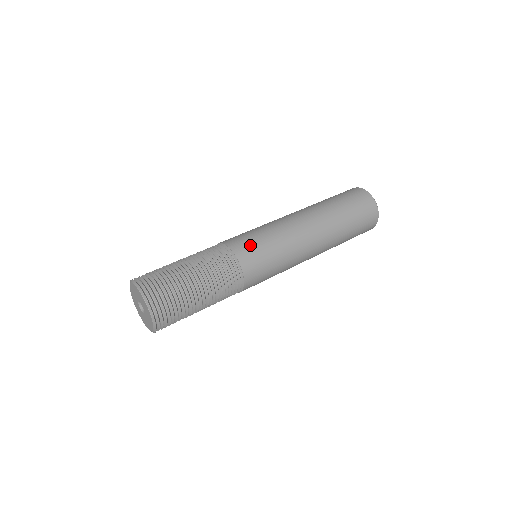
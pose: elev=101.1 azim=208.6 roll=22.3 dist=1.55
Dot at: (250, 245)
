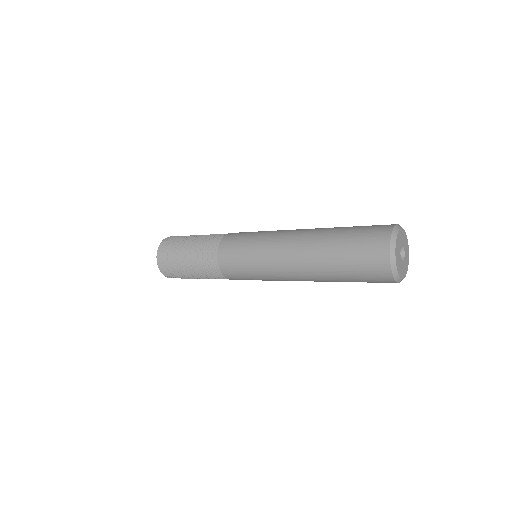
Dot at: occluded
